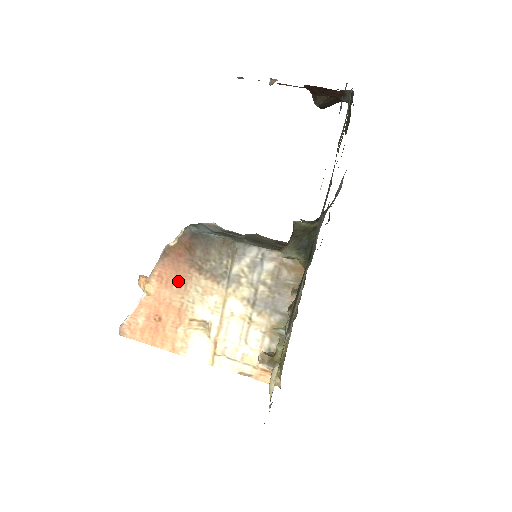
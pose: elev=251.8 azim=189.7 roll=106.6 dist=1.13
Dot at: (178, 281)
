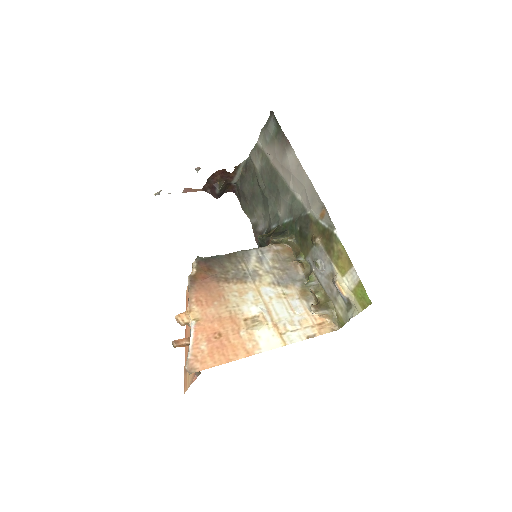
Dot at: (215, 297)
